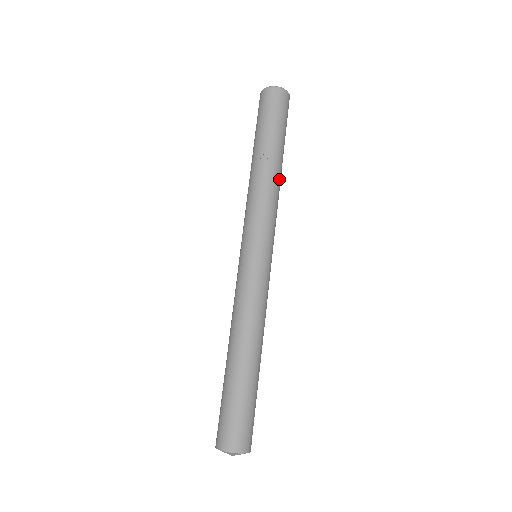
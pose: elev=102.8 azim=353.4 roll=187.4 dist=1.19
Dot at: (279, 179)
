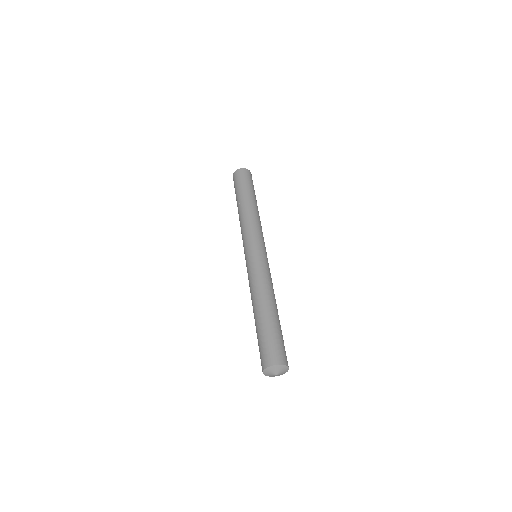
Dot at: (252, 209)
